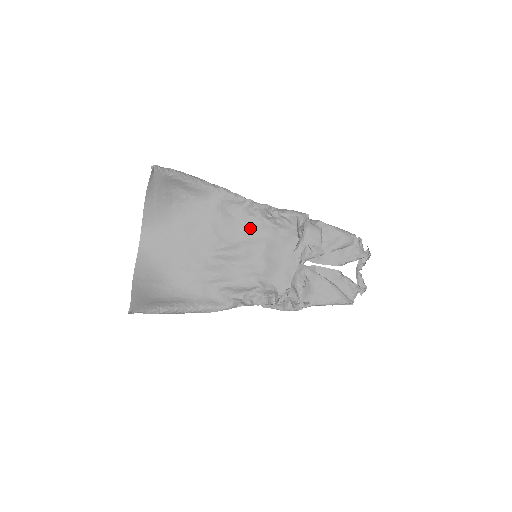
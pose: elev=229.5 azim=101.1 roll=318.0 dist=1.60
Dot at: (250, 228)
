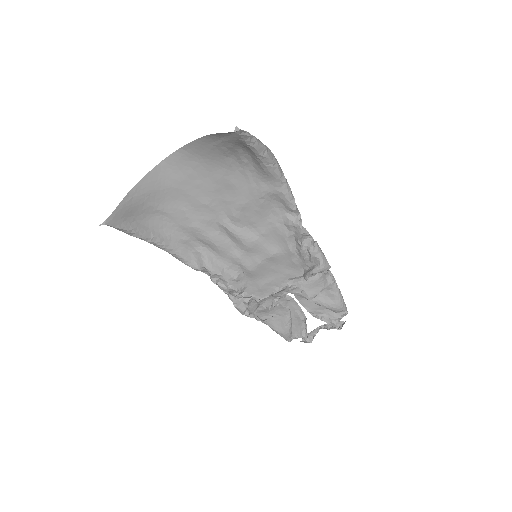
Dot at: (275, 233)
